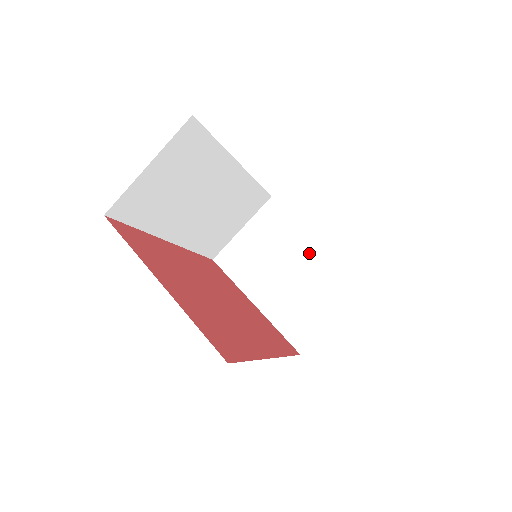
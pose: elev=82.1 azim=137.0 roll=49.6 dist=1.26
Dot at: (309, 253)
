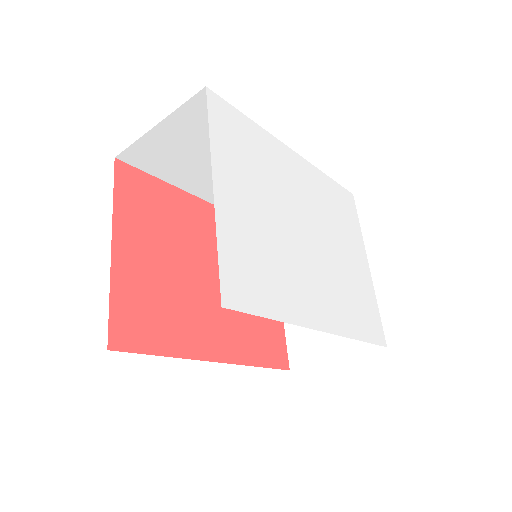
Dot at: occluded
